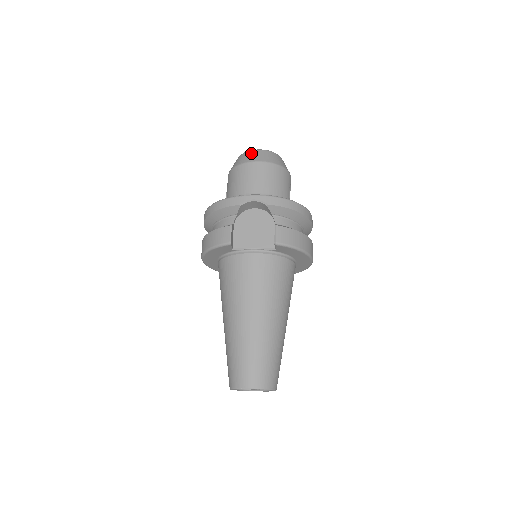
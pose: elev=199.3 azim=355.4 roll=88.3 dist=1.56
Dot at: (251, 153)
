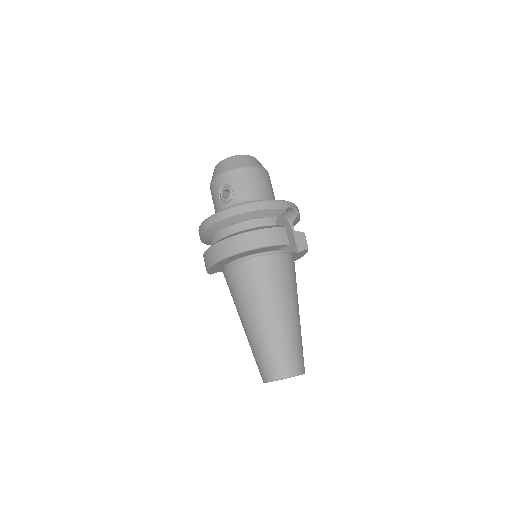
Dot at: (253, 158)
